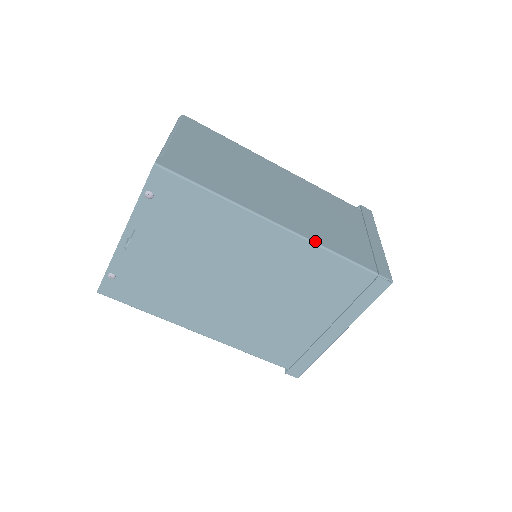
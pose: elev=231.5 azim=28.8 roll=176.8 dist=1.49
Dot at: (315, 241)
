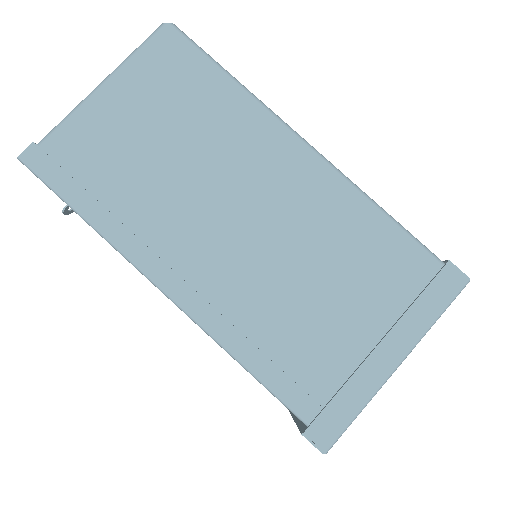
Dot at: (218, 338)
